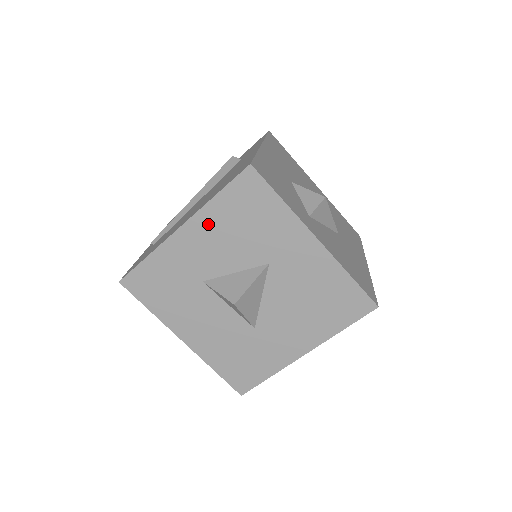
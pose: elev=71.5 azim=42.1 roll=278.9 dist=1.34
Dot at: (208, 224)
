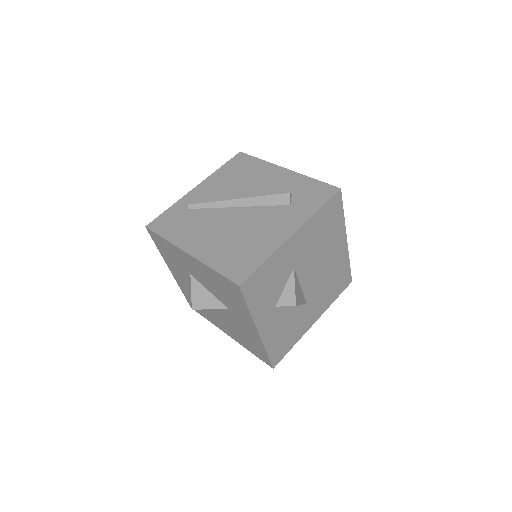
Dot at: (204, 269)
